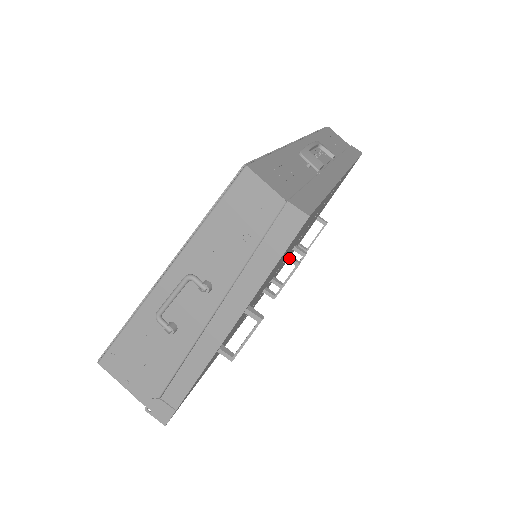
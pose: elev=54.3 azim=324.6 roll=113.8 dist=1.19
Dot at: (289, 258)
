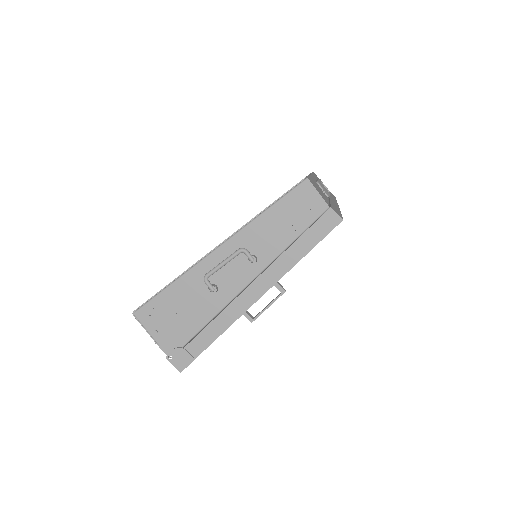
Dot at: occluded
